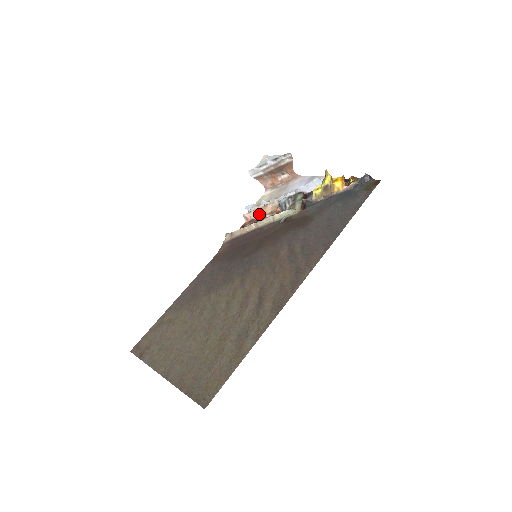
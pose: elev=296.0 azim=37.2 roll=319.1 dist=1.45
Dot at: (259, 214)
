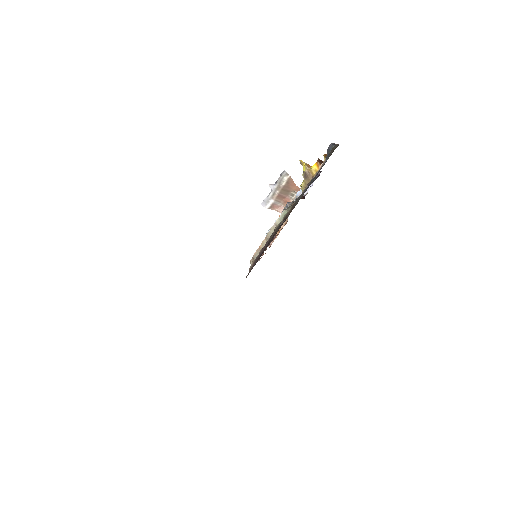
Dot at: (276, 234)
